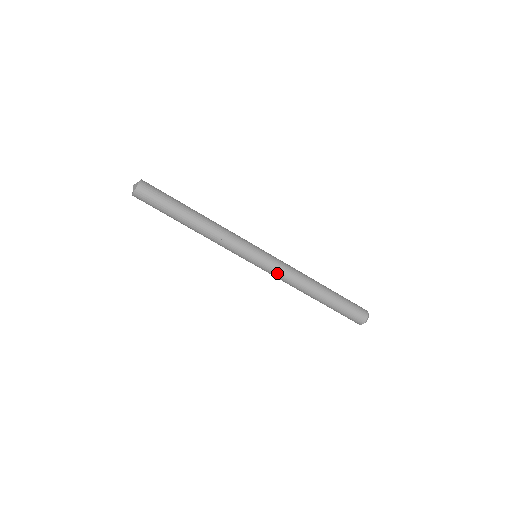
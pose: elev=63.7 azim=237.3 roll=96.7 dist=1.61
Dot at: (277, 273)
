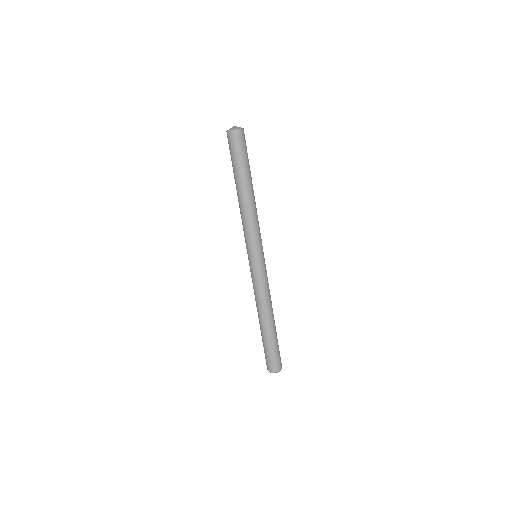
Dot at: (262, 281)
